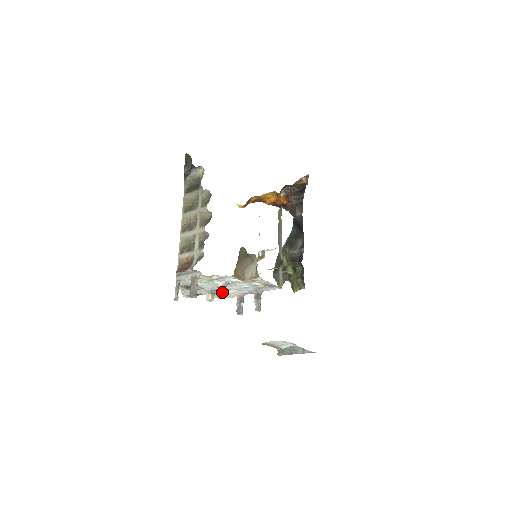
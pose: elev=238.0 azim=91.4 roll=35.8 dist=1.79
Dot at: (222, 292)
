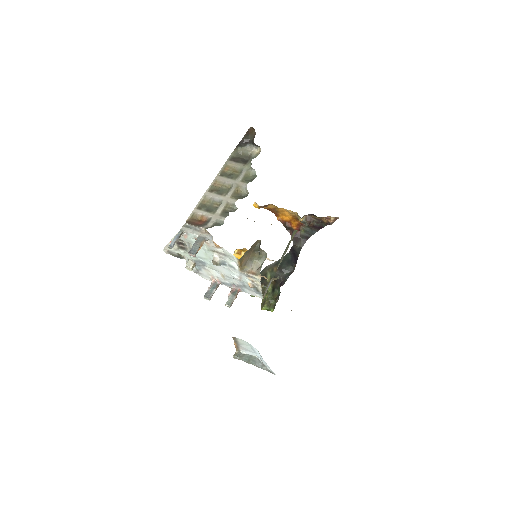
Dot at: (205, 268)
